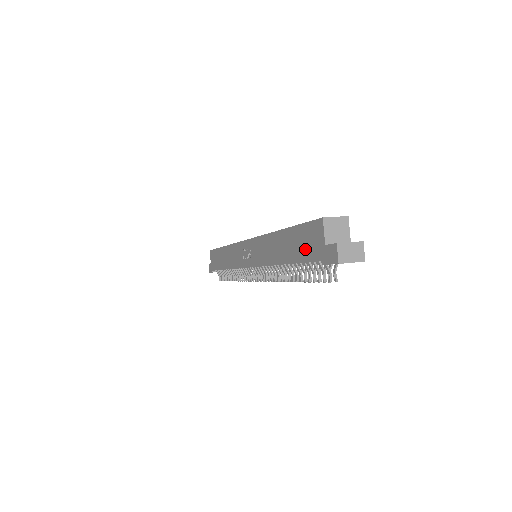
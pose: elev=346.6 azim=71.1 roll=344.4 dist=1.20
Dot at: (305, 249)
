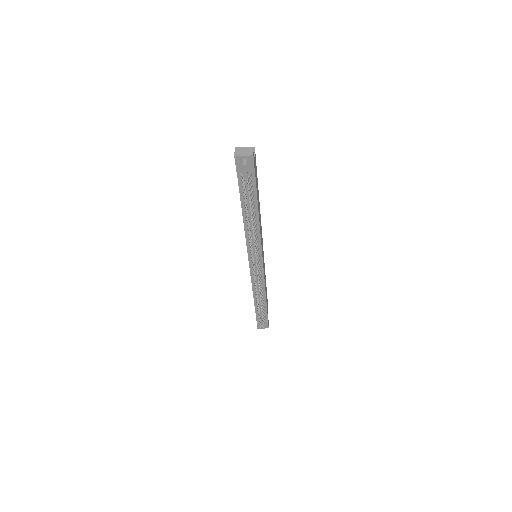
Dot at: occluded
